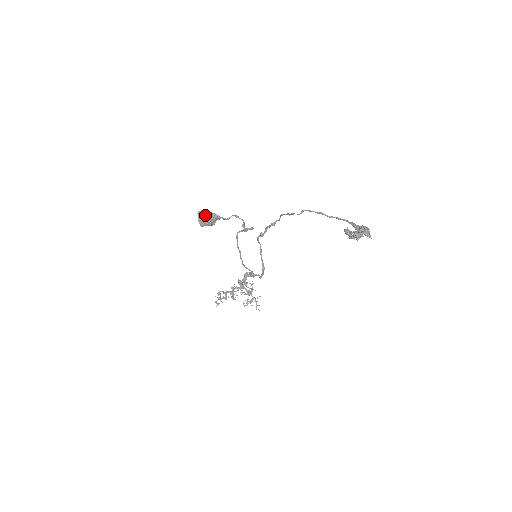
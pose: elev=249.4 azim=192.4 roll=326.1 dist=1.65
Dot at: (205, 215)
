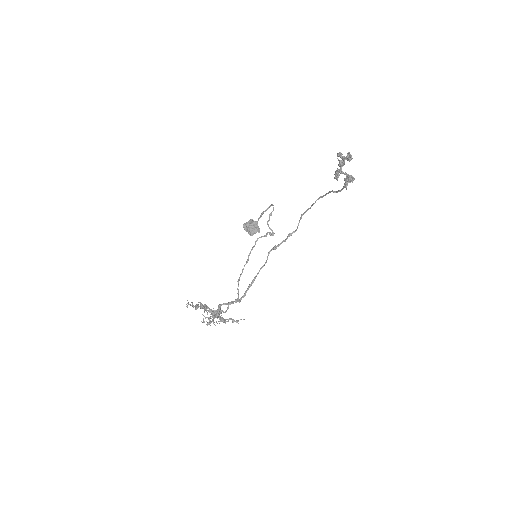
Dot at: occluded
